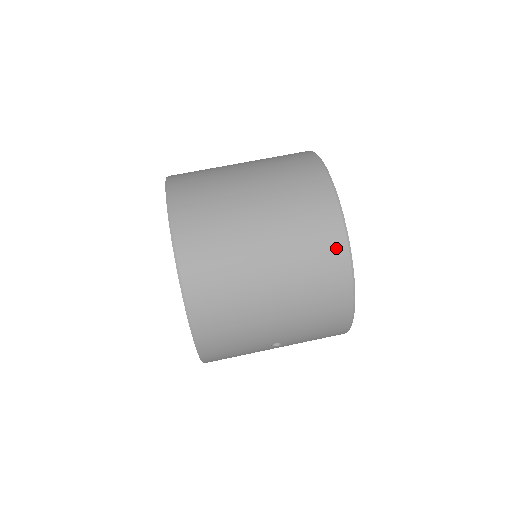
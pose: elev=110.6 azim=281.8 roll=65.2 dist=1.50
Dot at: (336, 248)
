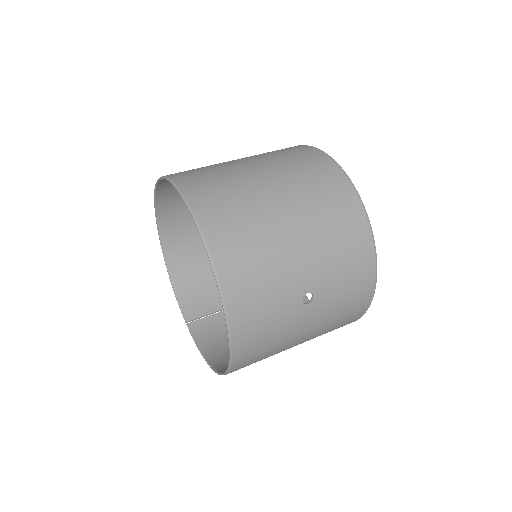
Dot at: (332, 173)
